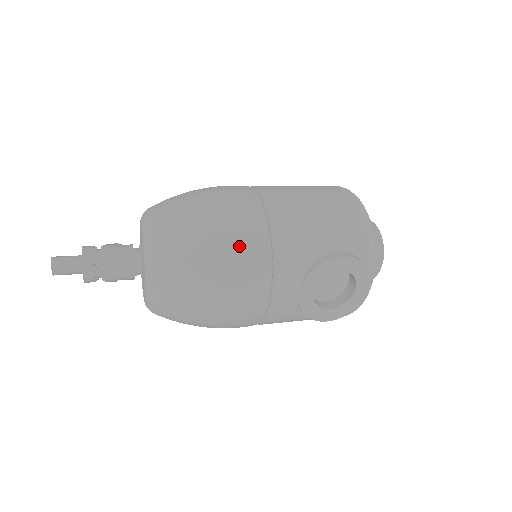
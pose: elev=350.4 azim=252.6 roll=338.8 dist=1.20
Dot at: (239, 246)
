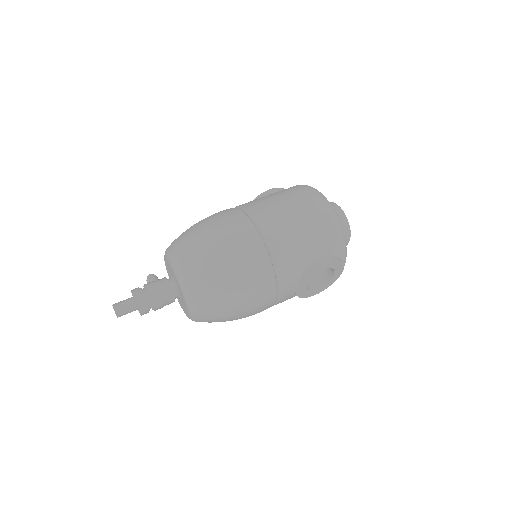
Dot at: (252, 278)
